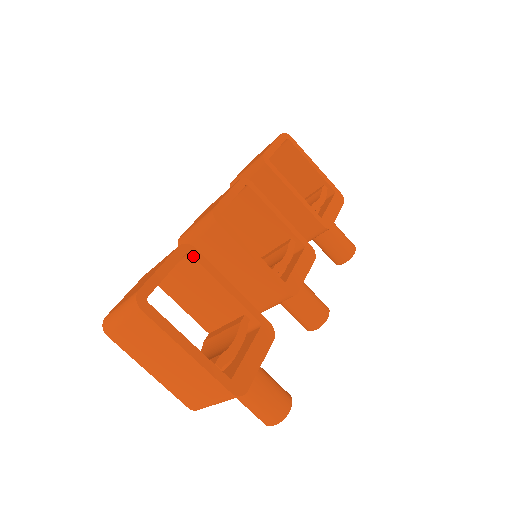
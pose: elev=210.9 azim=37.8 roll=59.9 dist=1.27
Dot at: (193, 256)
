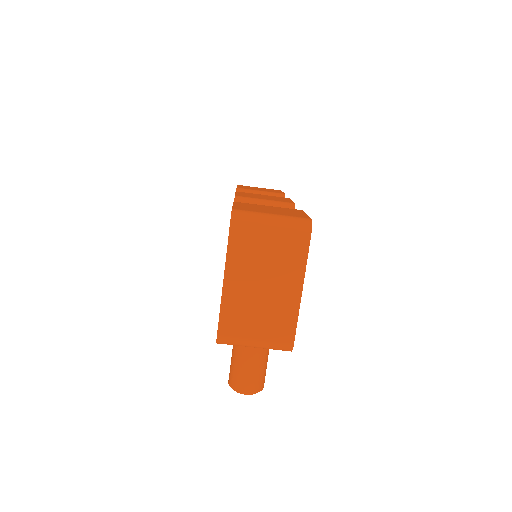
Dot at: occluded
